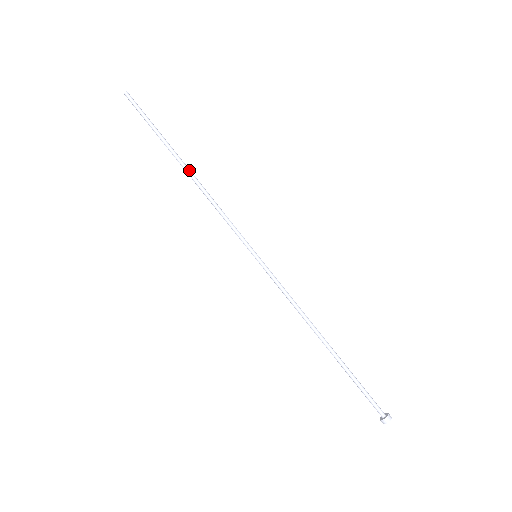
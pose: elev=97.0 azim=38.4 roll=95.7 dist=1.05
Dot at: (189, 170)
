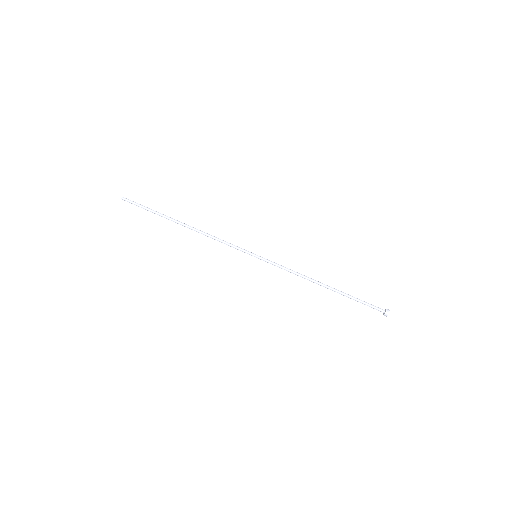
Dot at: (187, 225)
